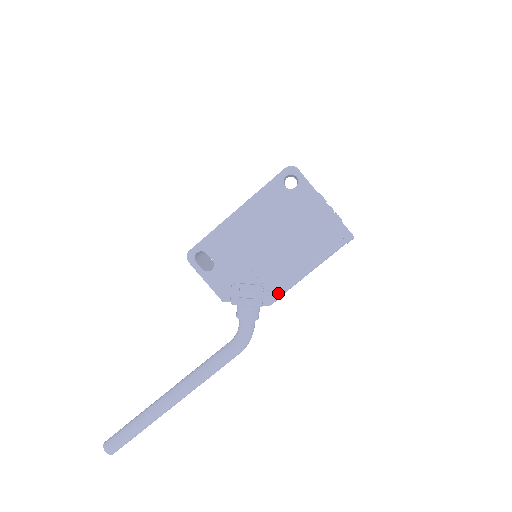
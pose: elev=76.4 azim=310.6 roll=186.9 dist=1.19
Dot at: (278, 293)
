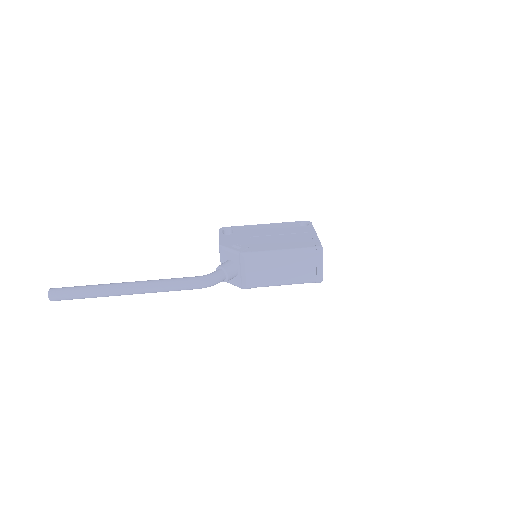
Dot at: (255, 252)
